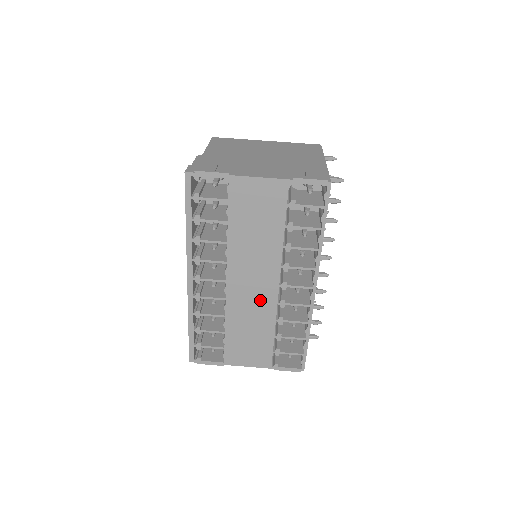
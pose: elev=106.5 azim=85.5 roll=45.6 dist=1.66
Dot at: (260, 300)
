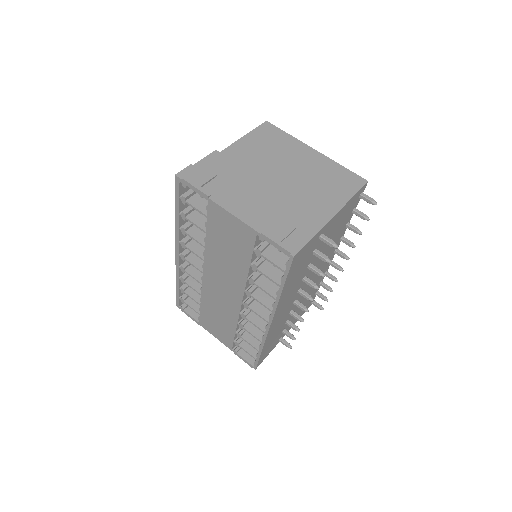
Dot at: (227, 302)
